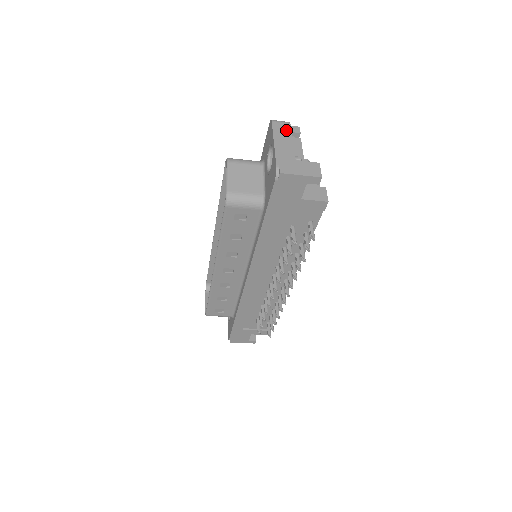
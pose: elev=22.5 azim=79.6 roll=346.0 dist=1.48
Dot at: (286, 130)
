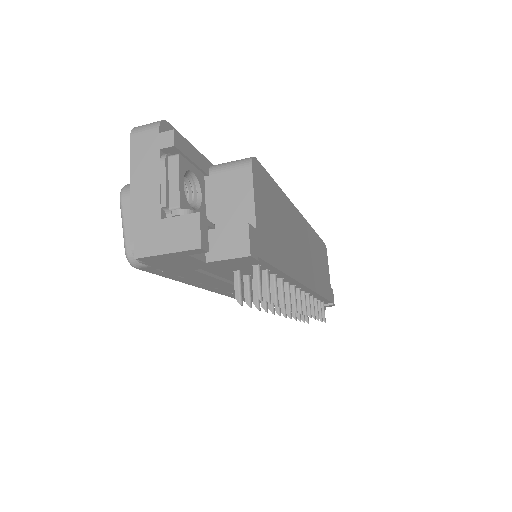
Dot at: (151, 148)
